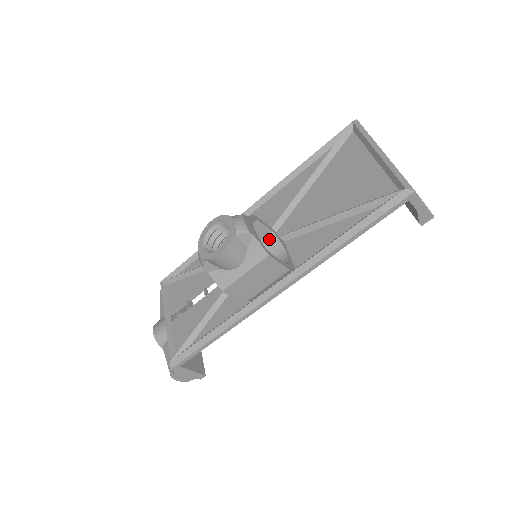
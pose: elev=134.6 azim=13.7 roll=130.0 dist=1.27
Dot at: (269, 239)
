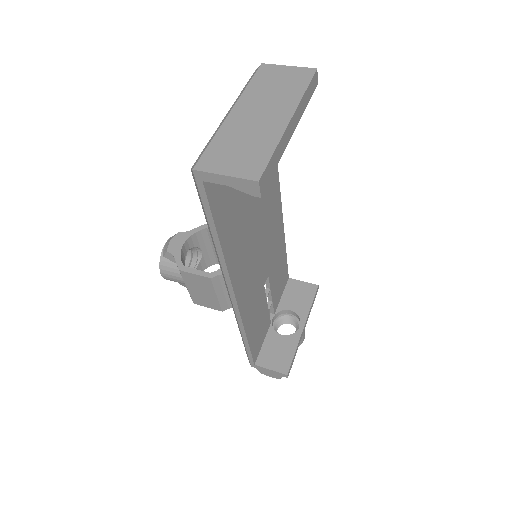
Dot at: occluded
